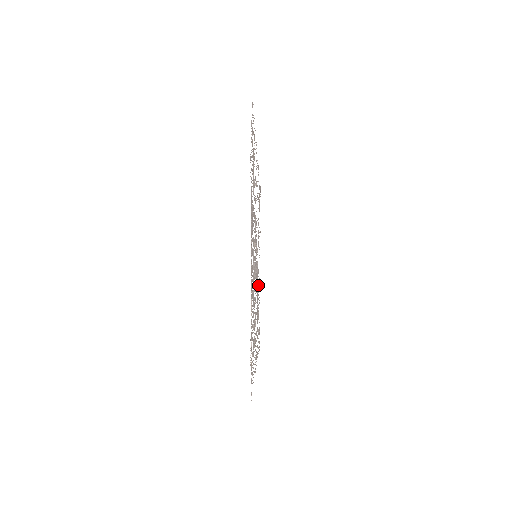
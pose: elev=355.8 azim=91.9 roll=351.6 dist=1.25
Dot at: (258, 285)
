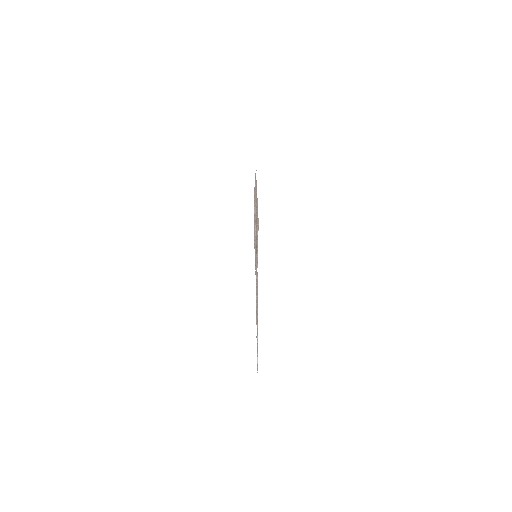
Dot at: occluded
